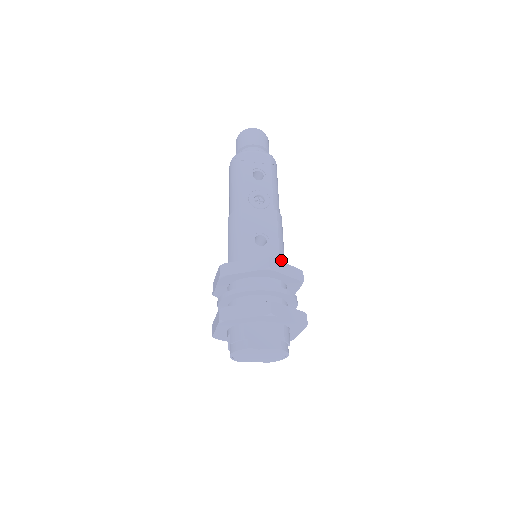
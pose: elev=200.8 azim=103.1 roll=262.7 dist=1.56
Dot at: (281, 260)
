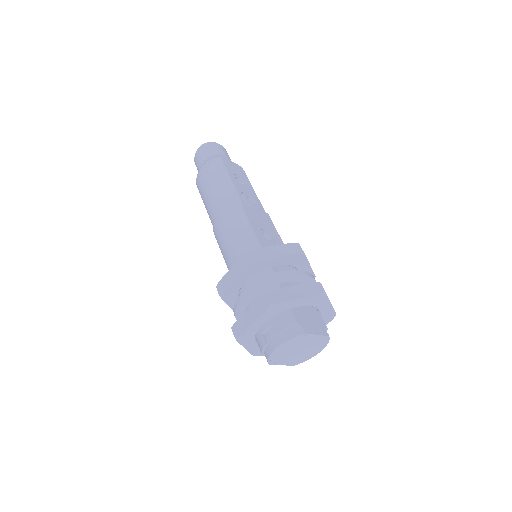
Dot at: occluded
